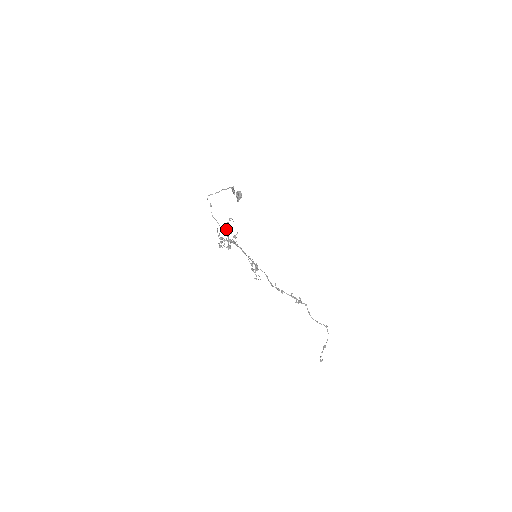
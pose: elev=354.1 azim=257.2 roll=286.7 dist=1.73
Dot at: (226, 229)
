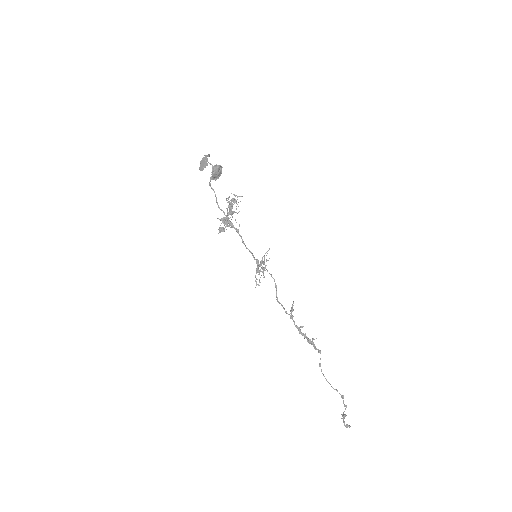
Dot at: (228, 205)
